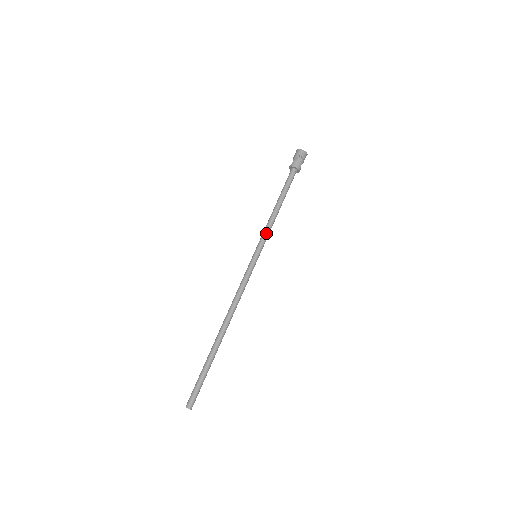
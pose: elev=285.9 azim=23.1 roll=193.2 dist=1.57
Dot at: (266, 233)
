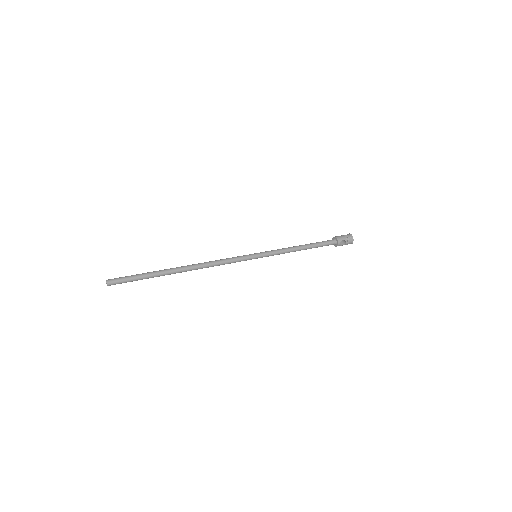
Dot at: (277, 250)
